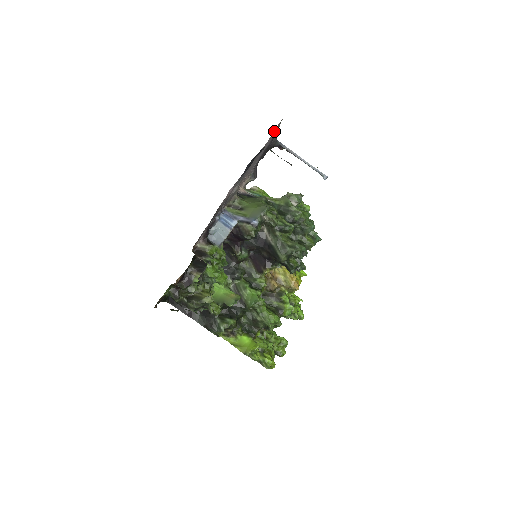
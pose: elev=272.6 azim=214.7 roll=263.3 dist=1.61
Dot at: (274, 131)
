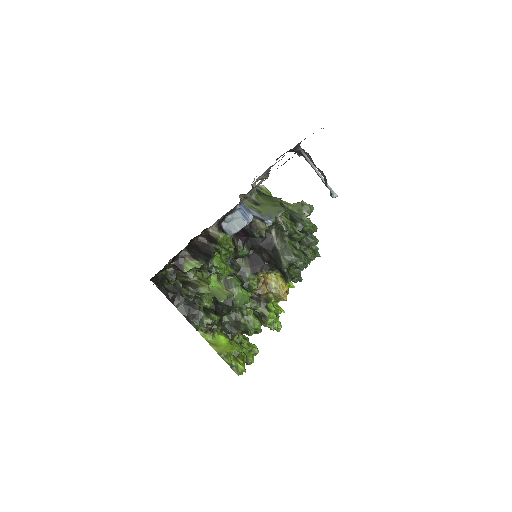
Dot at: occluded
